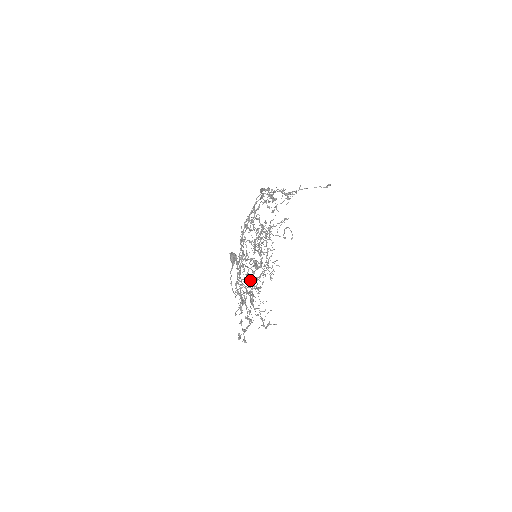
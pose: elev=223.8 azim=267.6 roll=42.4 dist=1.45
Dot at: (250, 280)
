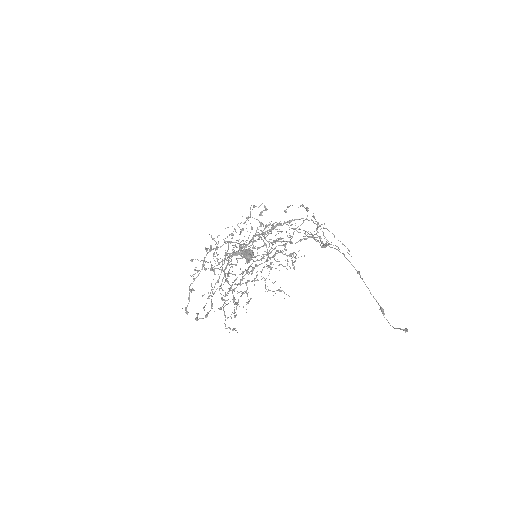
Dot at: occluded
